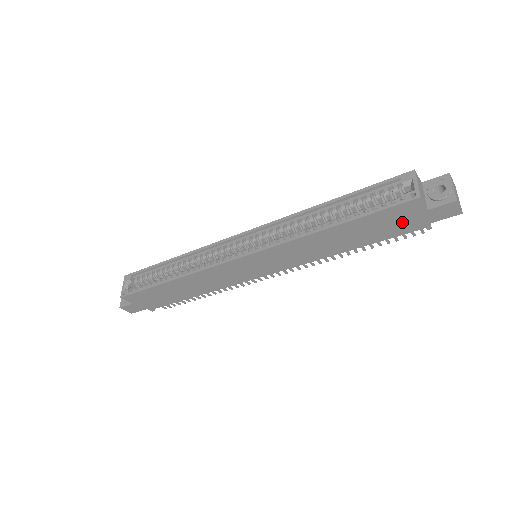
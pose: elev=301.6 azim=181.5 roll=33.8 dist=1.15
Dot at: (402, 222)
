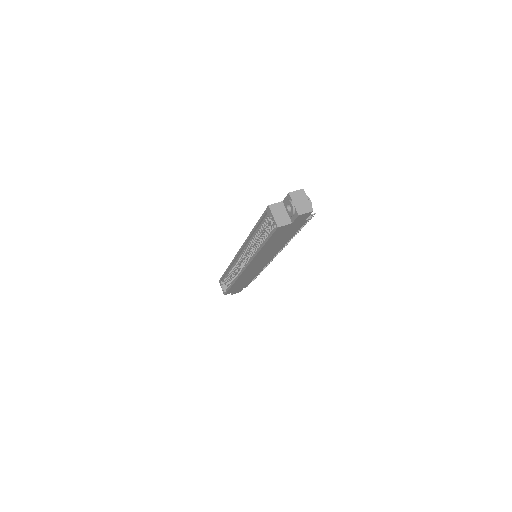
Dot at: (290, 229)
